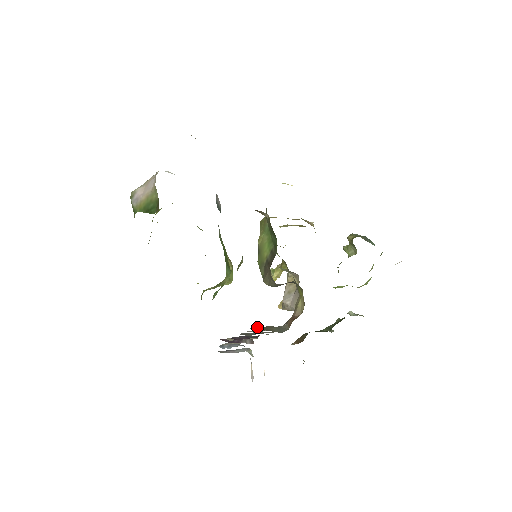
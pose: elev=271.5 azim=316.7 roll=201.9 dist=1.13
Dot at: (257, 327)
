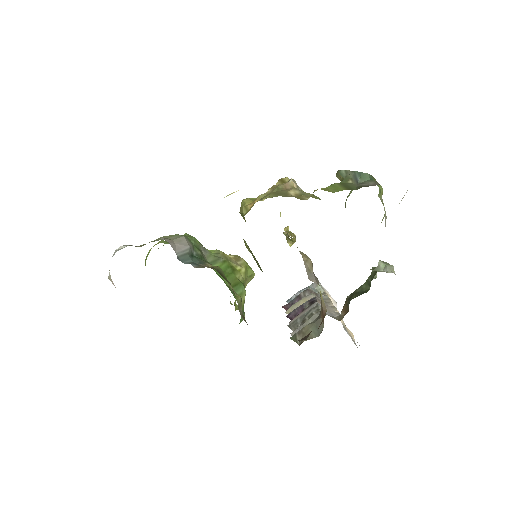
Dot at: (295, 333)
